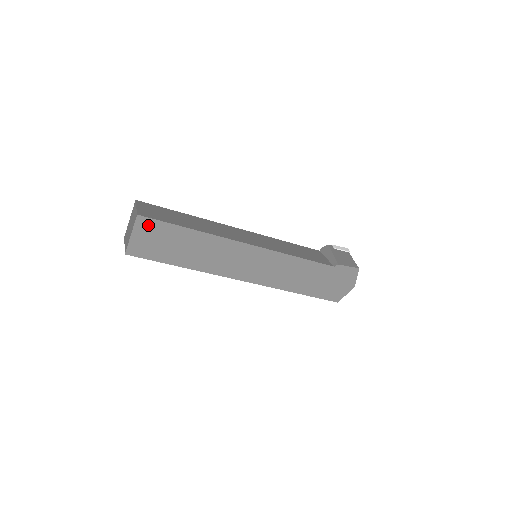
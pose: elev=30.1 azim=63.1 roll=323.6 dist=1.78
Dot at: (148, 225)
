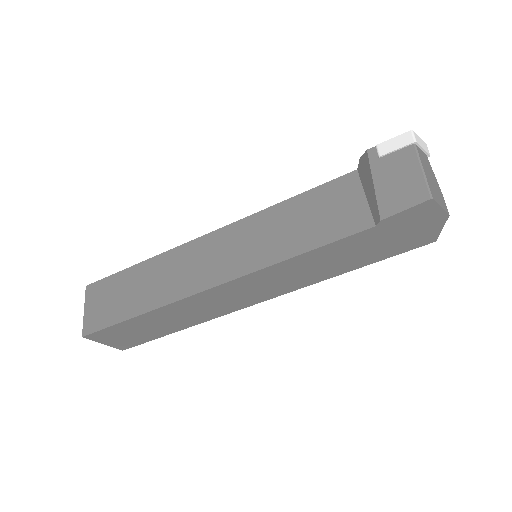
Dot at: (102, 335)
